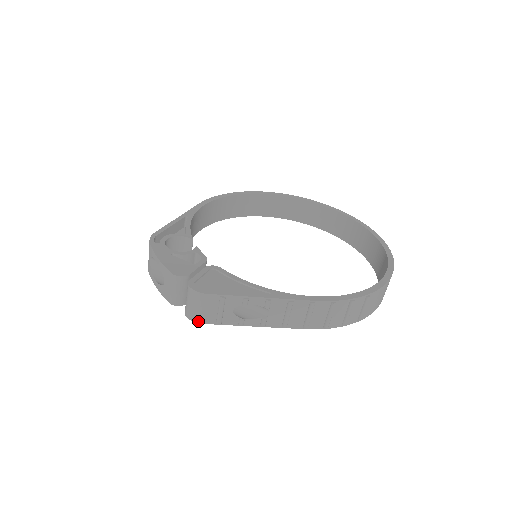
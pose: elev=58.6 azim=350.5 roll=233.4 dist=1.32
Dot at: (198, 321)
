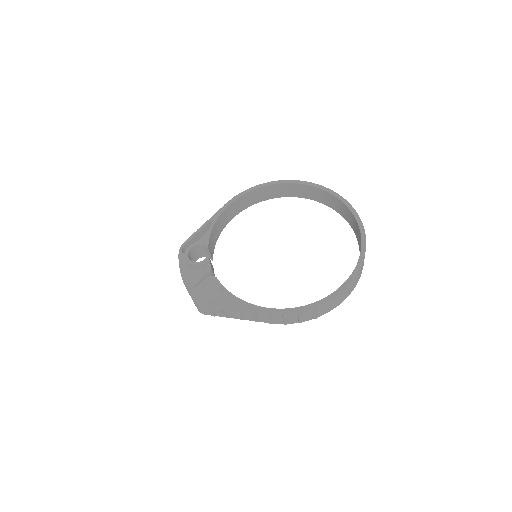
Dot at: (202, 313)
